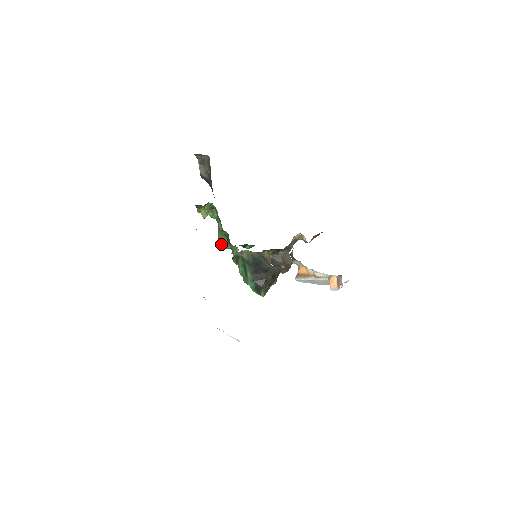
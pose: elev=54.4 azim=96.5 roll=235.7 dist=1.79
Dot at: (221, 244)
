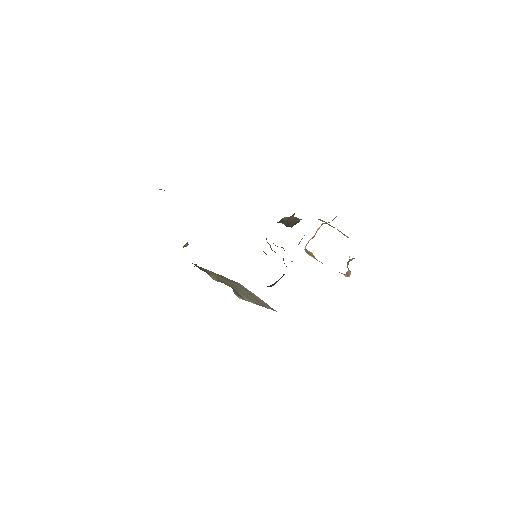
Dot at: occluded
